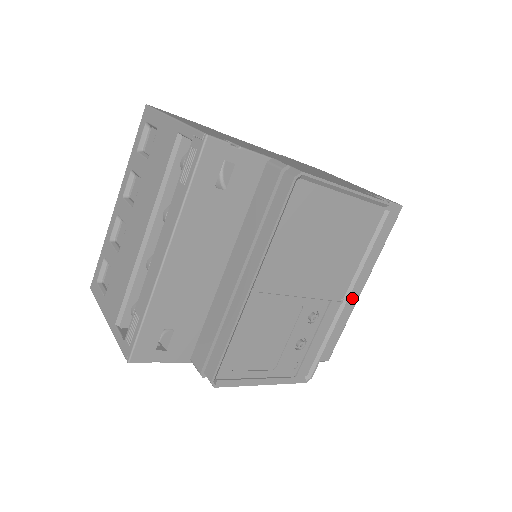
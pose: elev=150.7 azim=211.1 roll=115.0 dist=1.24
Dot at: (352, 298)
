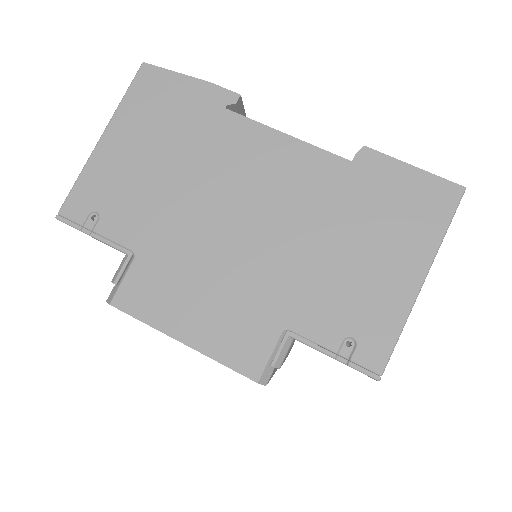
Dot at: occluded
